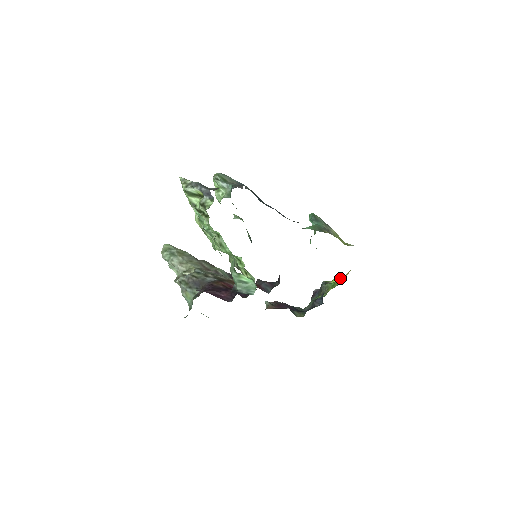
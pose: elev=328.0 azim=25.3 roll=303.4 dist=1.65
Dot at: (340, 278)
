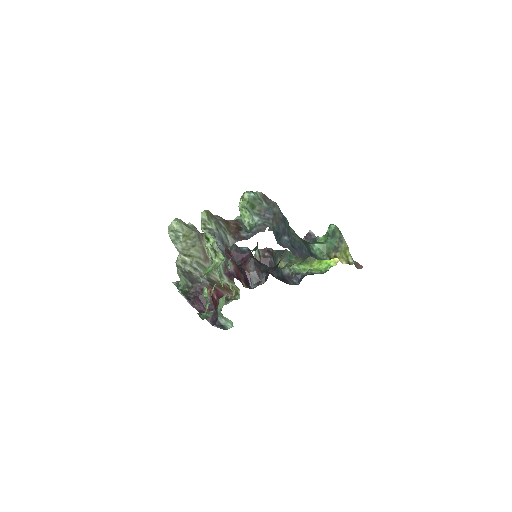
Dot at: occluded
